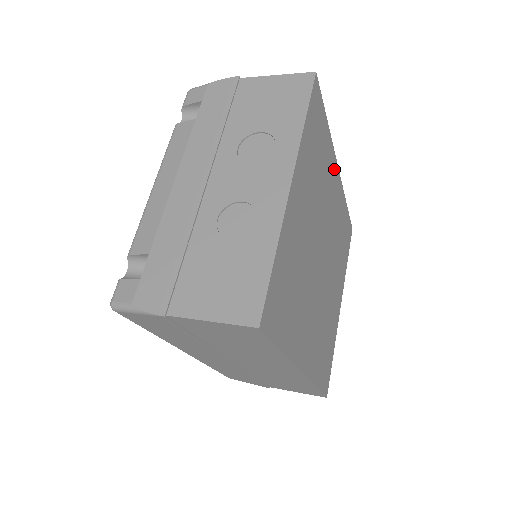
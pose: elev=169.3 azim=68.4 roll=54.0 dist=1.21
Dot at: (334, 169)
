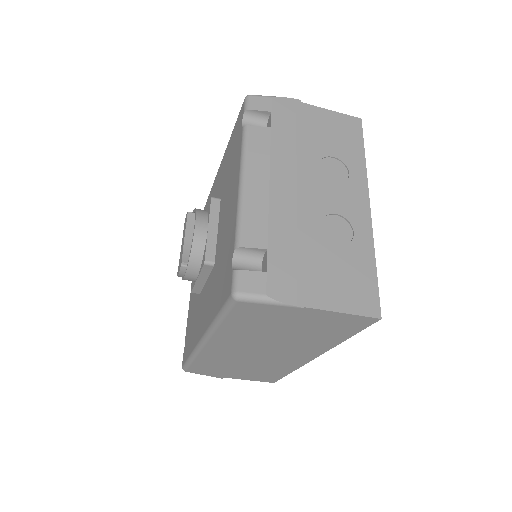
Dot at: occluded
